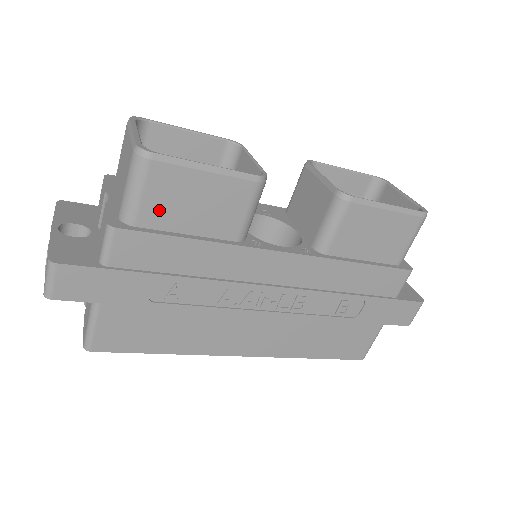
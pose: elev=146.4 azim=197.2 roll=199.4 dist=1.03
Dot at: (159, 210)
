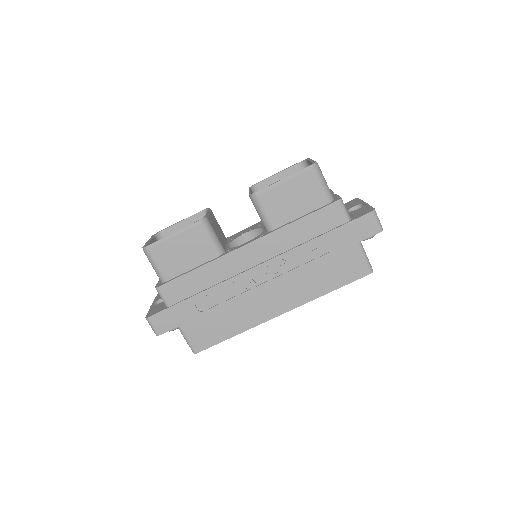
Dot at: (170, 267)
